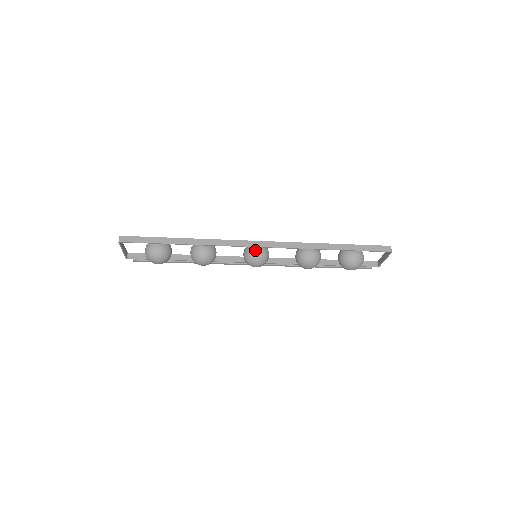
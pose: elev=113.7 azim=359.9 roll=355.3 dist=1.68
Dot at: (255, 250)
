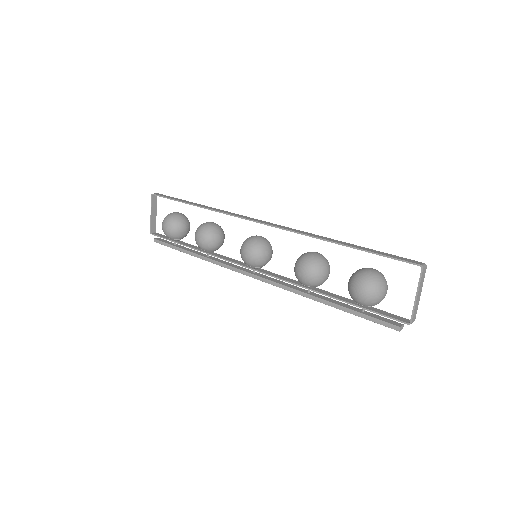
Dot at: (255, 236)
